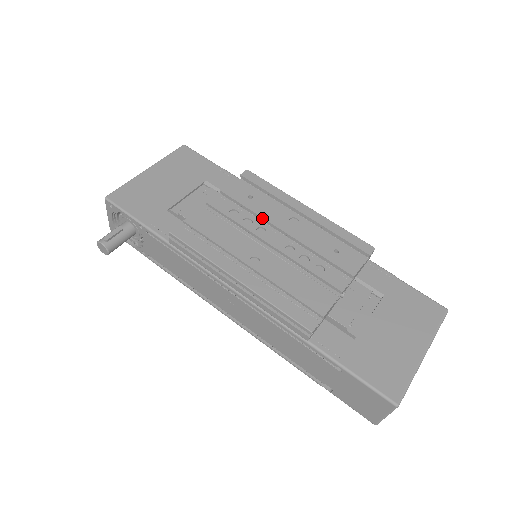
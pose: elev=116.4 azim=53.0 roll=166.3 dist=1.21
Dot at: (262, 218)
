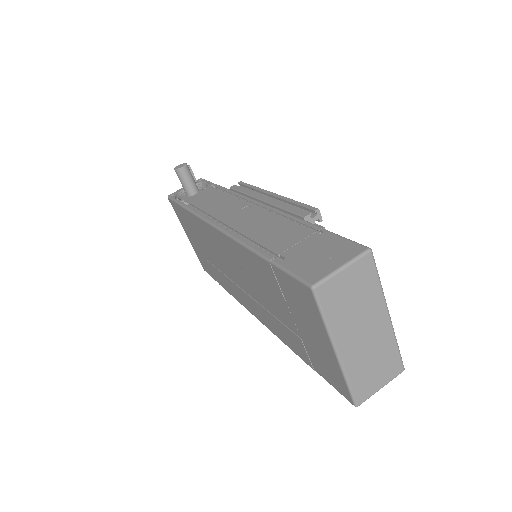
Dot at: occluded
